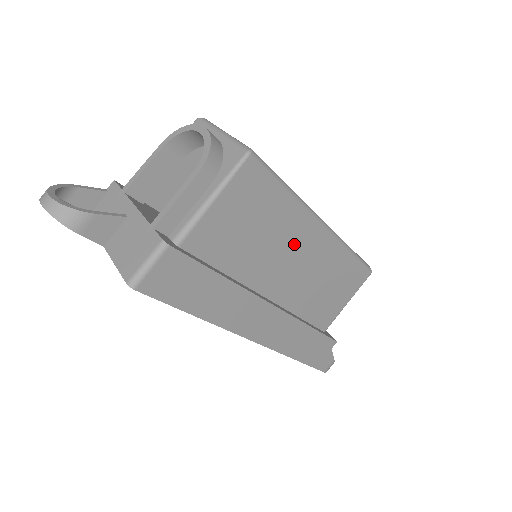
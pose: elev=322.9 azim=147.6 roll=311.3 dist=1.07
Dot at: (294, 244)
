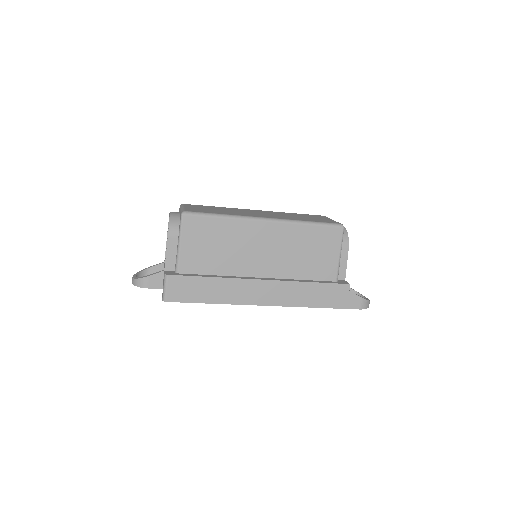
Dot at: (252, 240)
